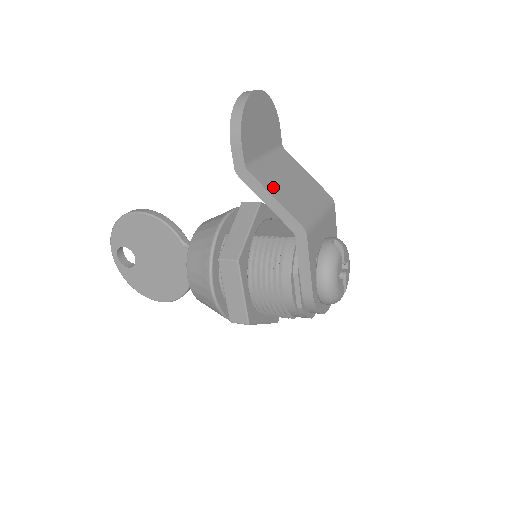
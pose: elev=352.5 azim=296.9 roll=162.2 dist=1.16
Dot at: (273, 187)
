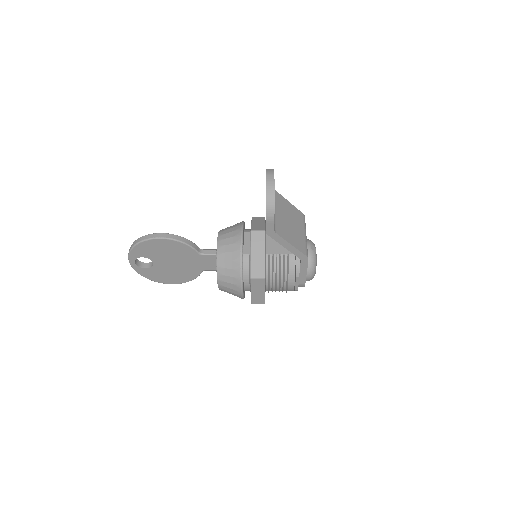
Dot at: (287, 235)
